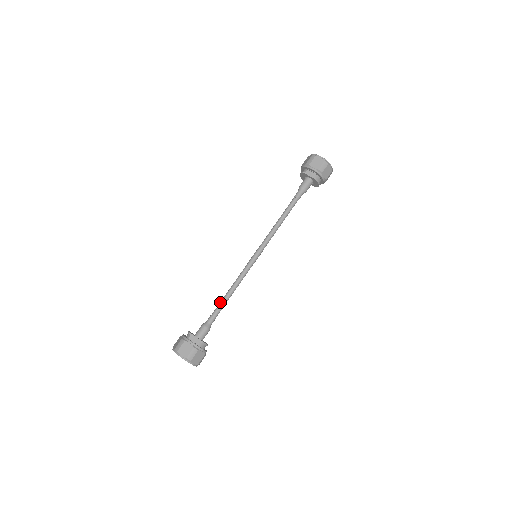
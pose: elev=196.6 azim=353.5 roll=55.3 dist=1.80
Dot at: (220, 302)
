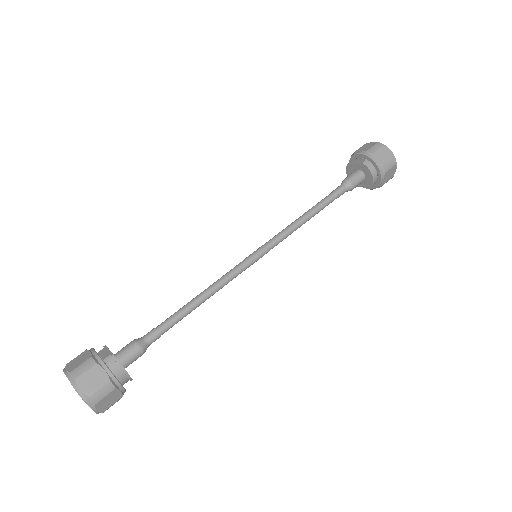
Dot at: occluded
